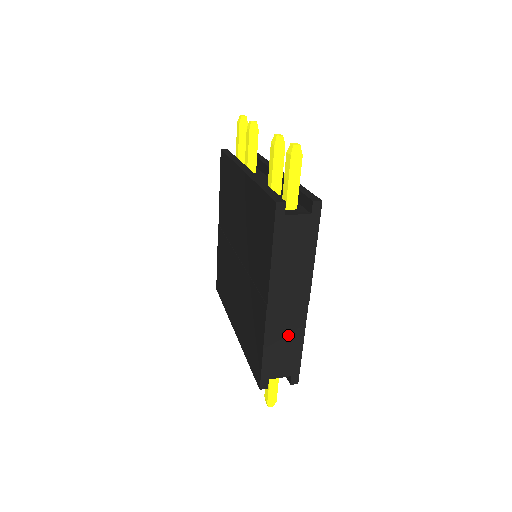
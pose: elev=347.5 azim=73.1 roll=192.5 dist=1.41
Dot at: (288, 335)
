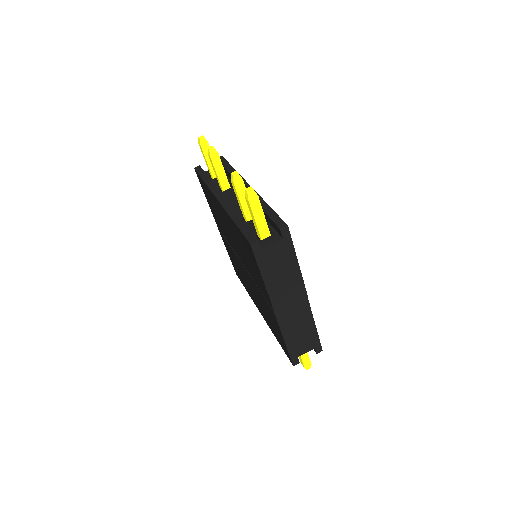
Dot at: (300, 324)
